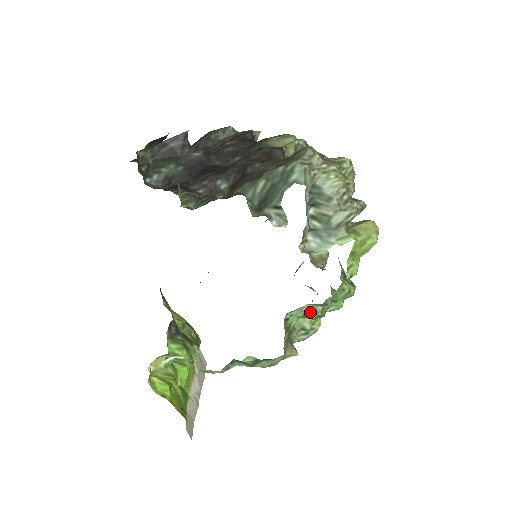
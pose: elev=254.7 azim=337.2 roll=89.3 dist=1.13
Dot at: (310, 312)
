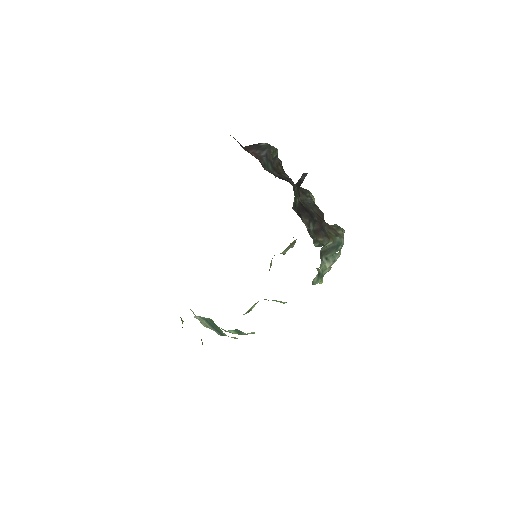
Dot at: occluded
